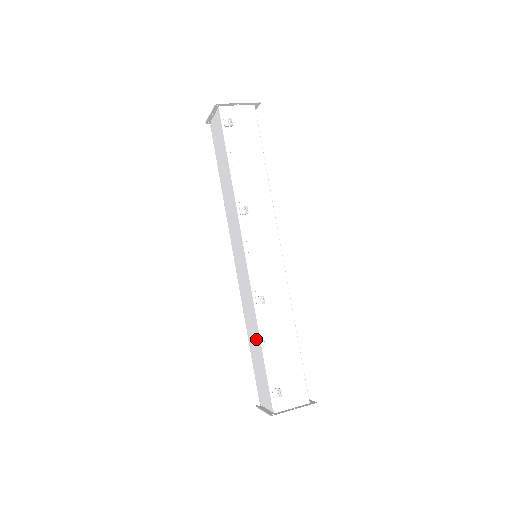
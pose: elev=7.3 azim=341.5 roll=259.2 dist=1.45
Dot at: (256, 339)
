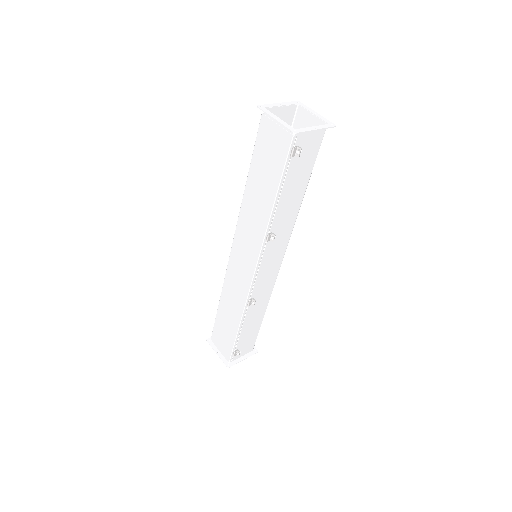
Dot at: (233, 319)
